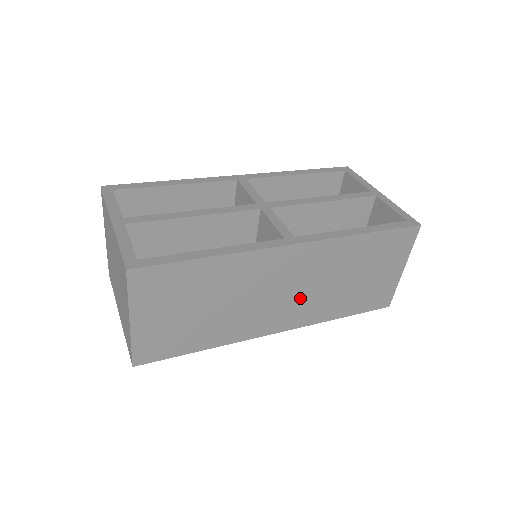
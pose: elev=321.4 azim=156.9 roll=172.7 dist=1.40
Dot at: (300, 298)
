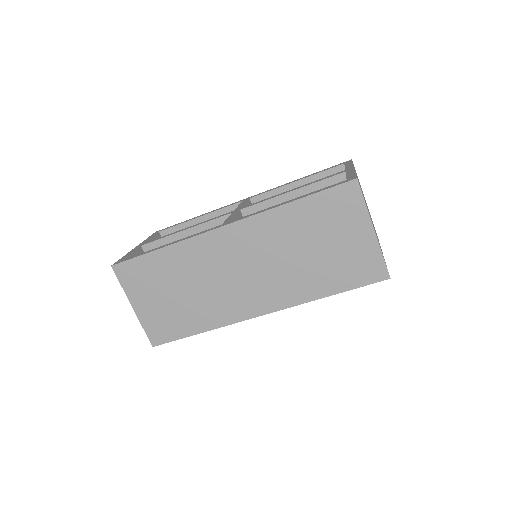
Dot at: (264, 277)
